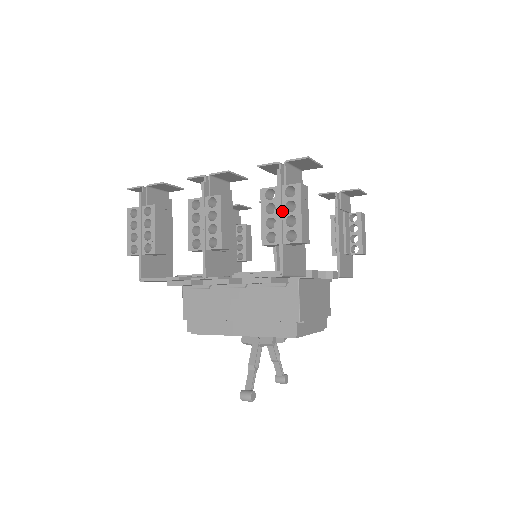
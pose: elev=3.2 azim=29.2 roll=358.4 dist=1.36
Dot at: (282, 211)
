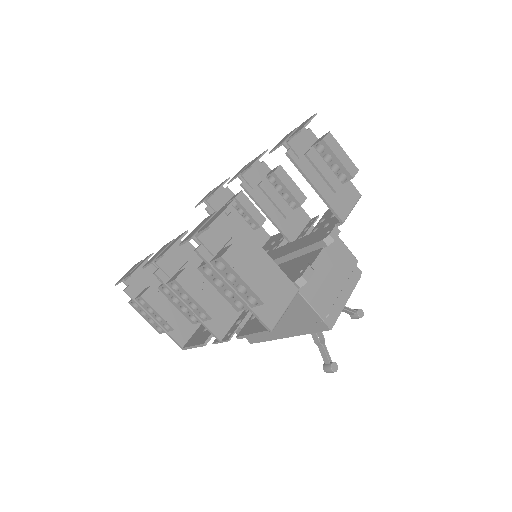
Dot at: (228, 283)
